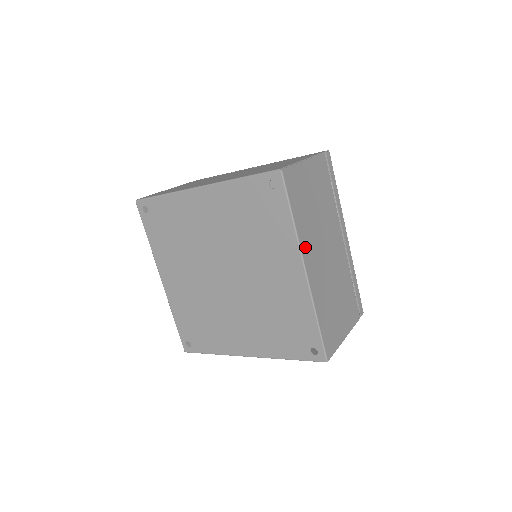
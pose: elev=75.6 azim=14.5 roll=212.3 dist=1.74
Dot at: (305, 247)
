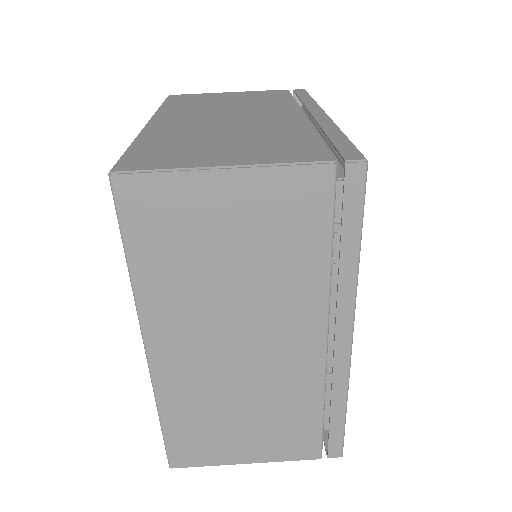
Dot at: (157, 318)
